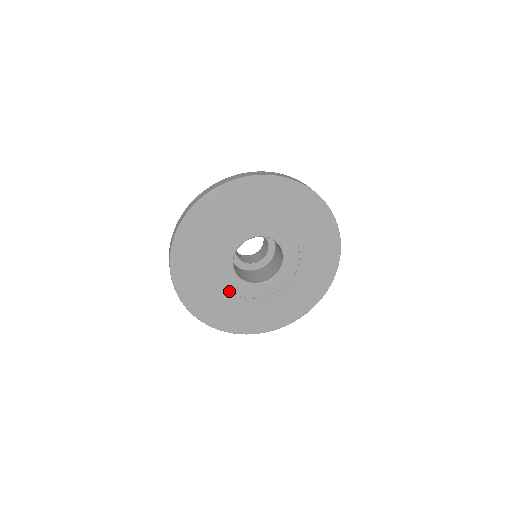
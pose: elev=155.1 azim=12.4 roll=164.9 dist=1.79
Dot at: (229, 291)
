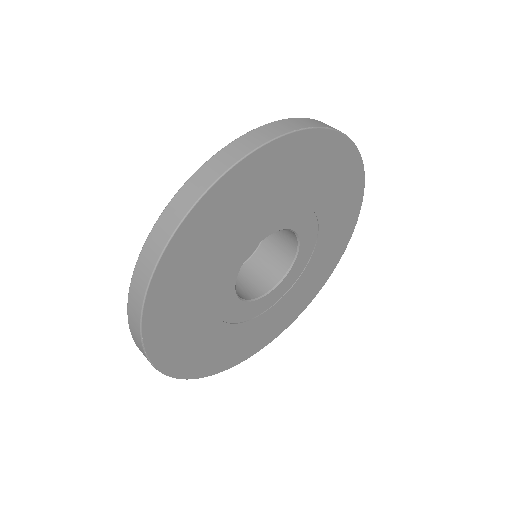
Dot at: (274, 305)
